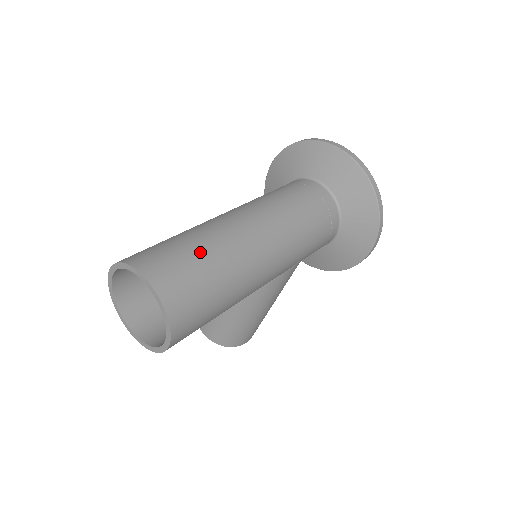
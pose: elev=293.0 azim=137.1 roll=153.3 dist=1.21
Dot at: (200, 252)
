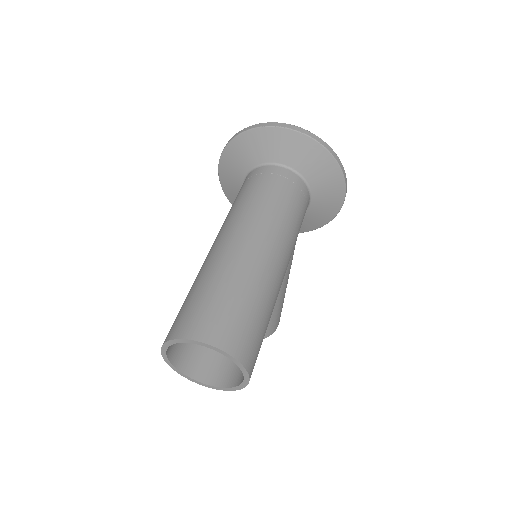
Dot at: (227, 291)
